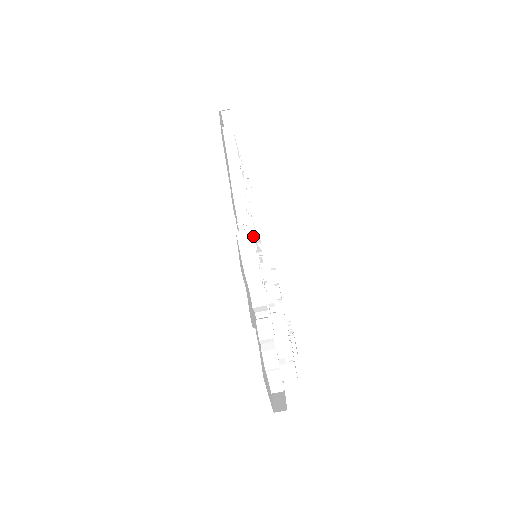
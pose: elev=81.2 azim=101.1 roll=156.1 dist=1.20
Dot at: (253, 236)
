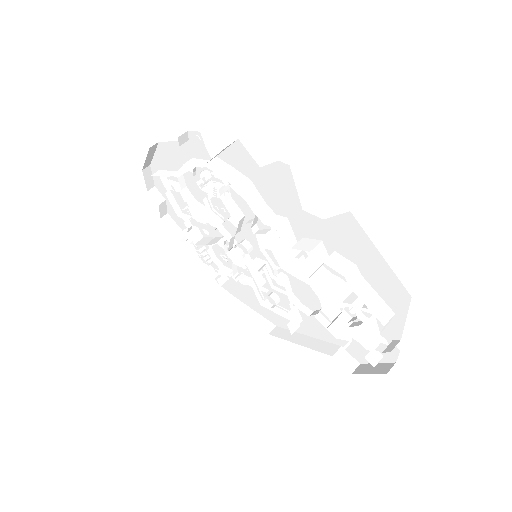
Dot at: occluded
